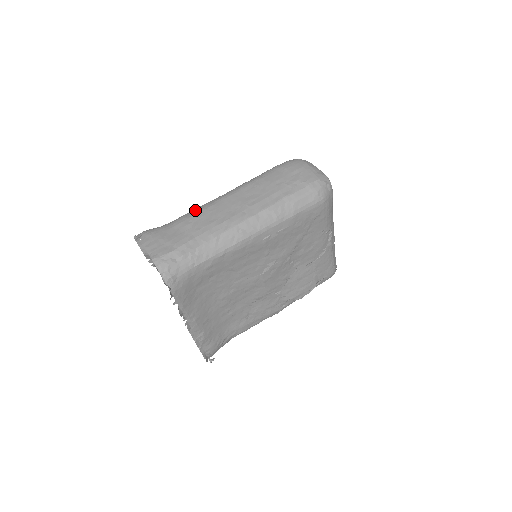
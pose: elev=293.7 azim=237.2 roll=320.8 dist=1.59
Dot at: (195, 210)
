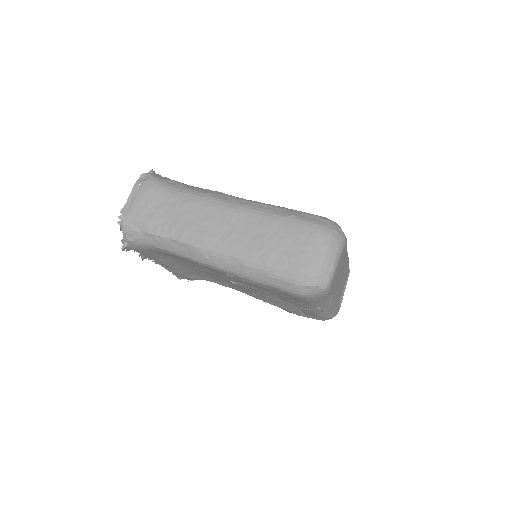
Dot at: (198, 197)
